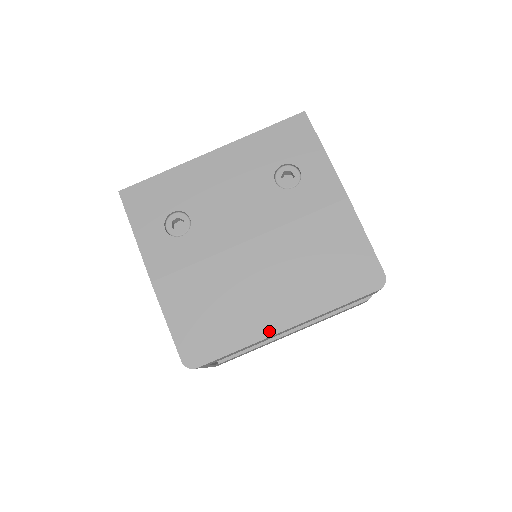
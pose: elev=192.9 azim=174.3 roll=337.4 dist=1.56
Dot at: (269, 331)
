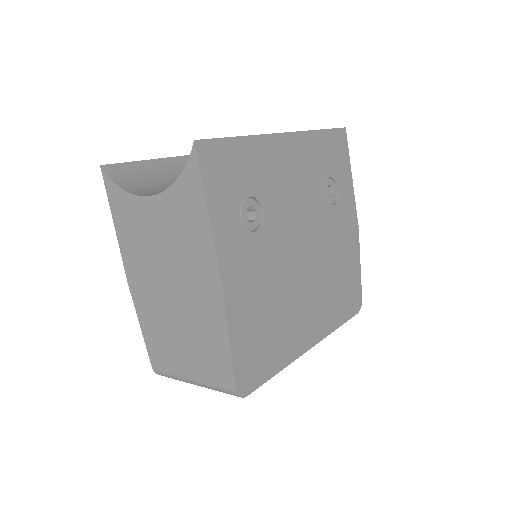
Dot at: (301, 350)
